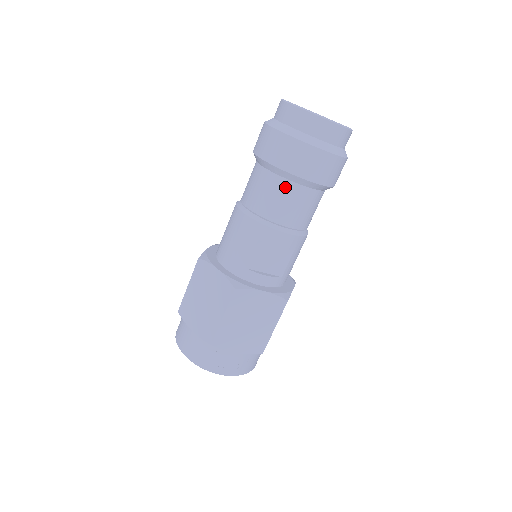
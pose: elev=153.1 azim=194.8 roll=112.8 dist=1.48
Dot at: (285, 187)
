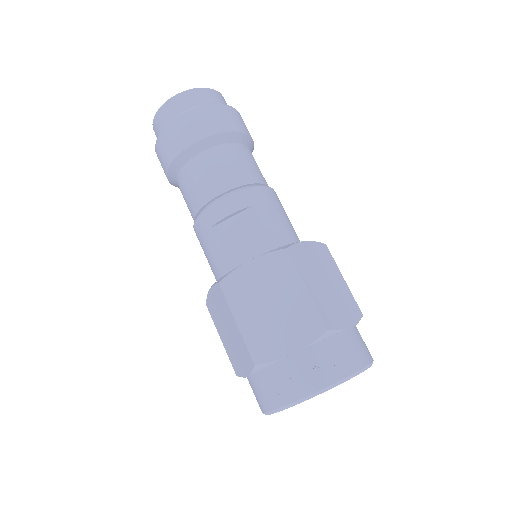
Dot at: (190, 170)
